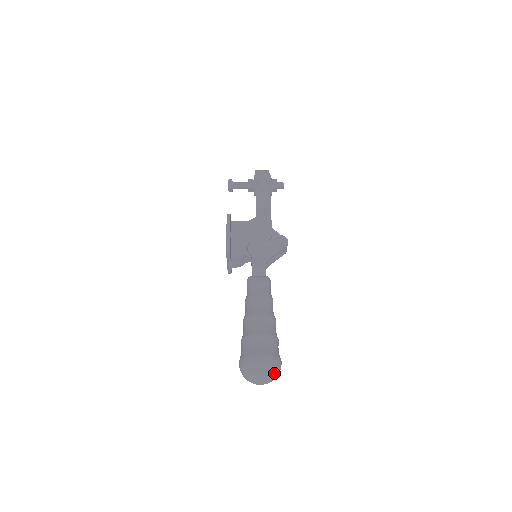
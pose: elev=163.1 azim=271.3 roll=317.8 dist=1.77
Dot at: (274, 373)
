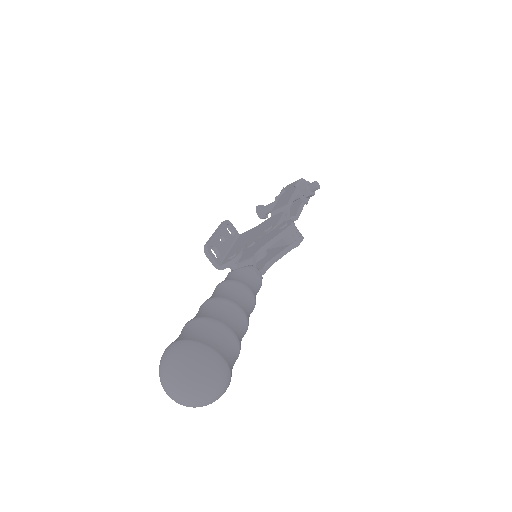
Dot at: (193, 370)
